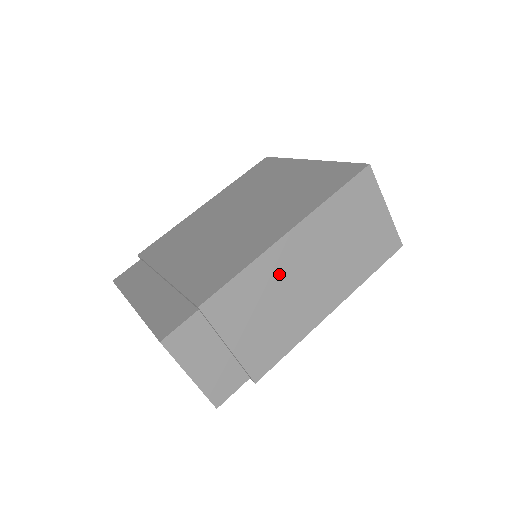
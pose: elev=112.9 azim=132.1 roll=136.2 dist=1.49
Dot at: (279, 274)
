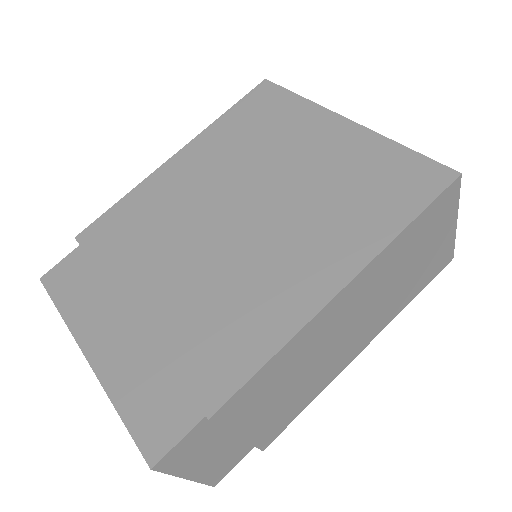
Dot at: (316, 341)
